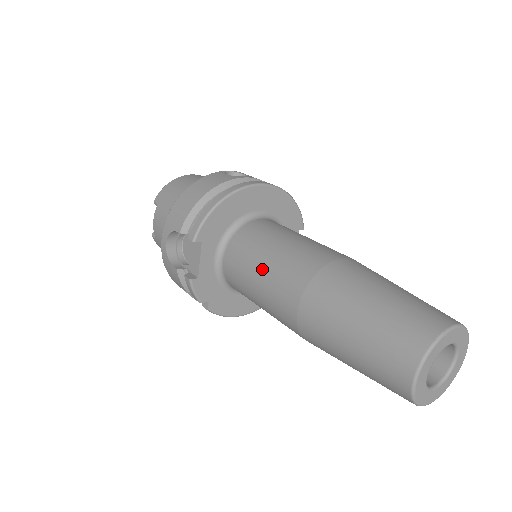
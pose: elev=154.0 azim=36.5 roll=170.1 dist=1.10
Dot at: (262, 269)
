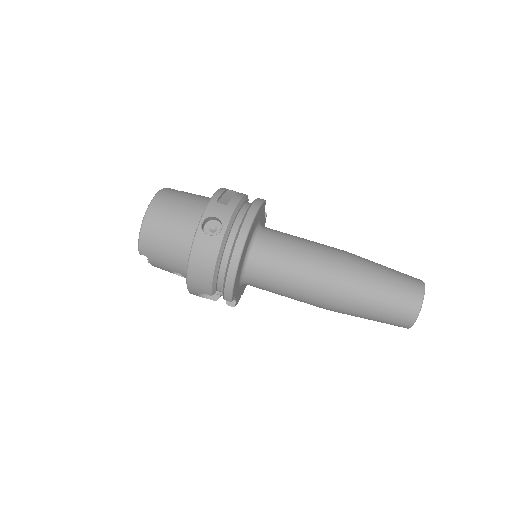
Dot at: (288, 293)
